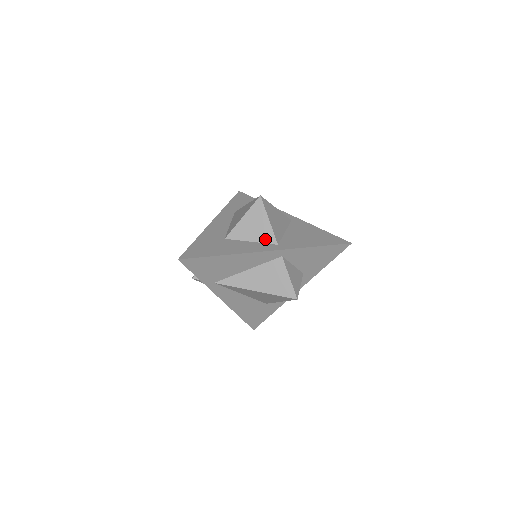
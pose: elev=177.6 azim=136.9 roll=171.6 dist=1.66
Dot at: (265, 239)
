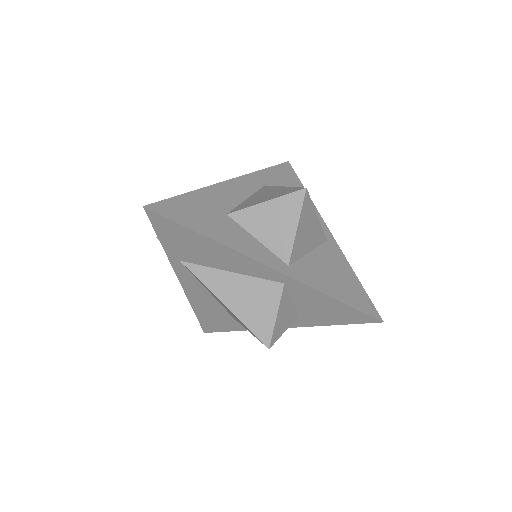
Dot at: (277, 248)
